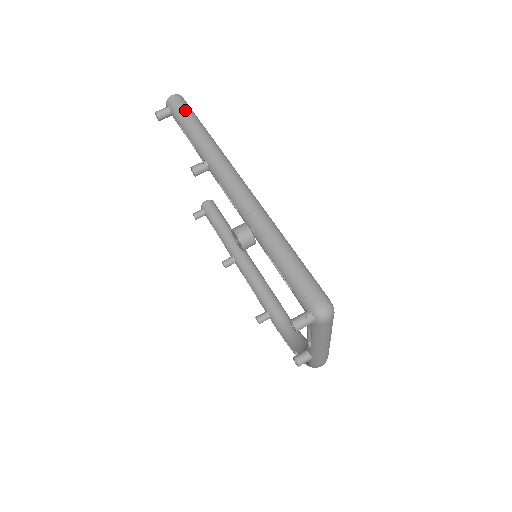
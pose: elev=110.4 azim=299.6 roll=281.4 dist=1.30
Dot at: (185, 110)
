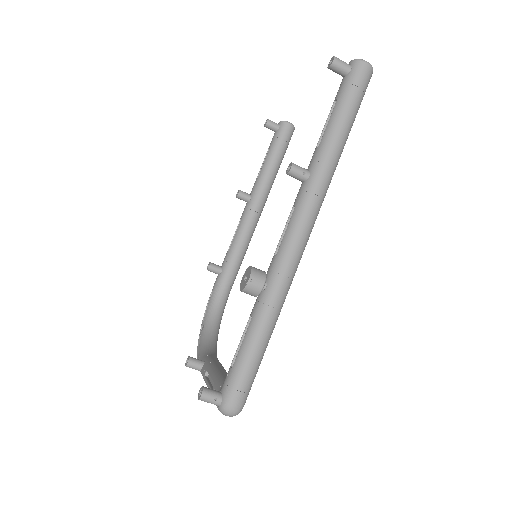
Dot at: (356, 97)
